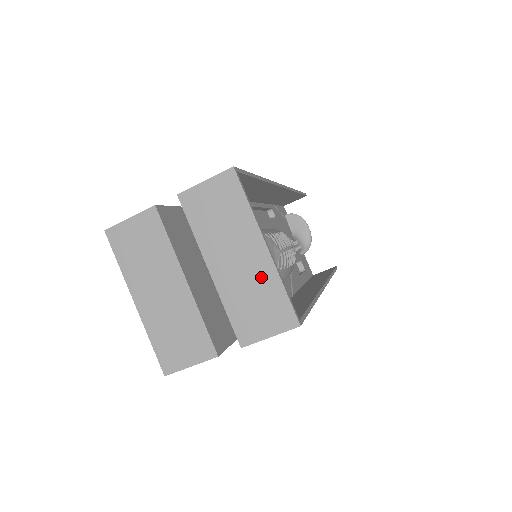
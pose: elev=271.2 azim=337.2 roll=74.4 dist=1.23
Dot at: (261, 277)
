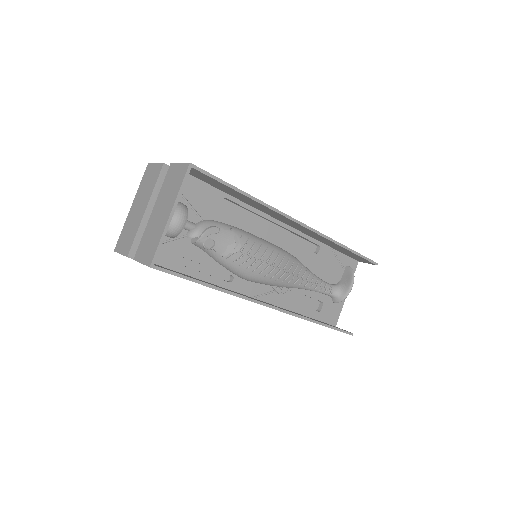
Dot at: (159, 229)
